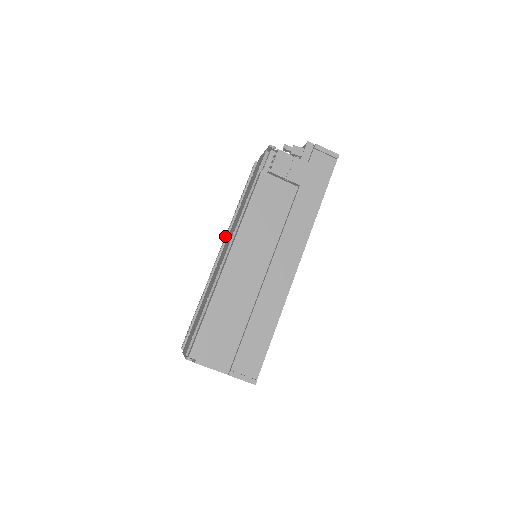
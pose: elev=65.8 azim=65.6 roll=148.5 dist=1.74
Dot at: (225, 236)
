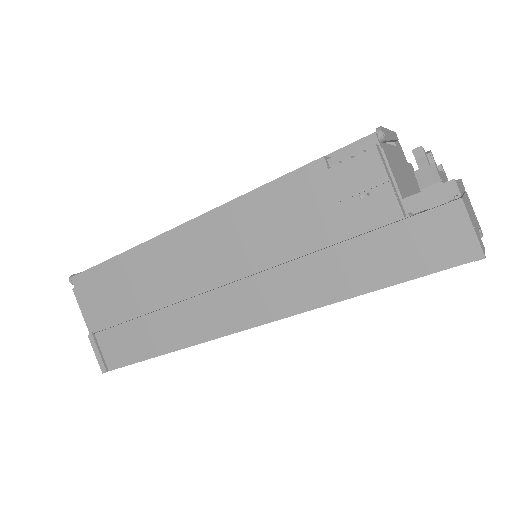
Dot at: occluded
